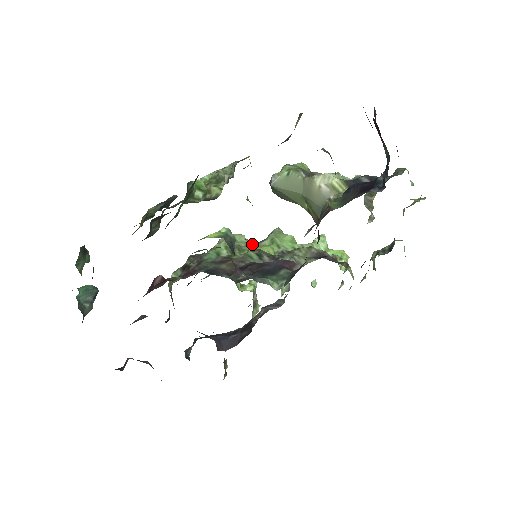
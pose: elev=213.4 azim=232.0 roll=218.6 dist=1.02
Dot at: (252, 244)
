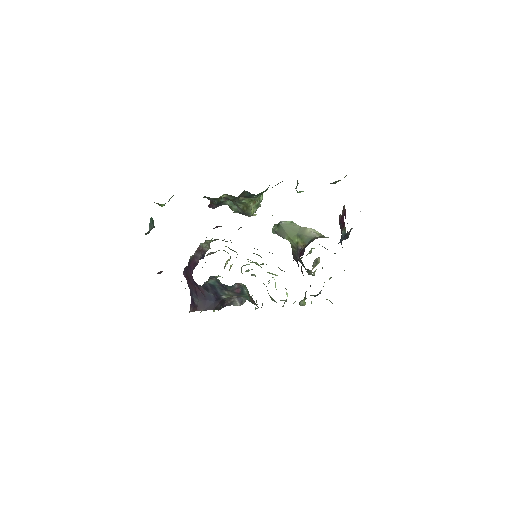
Dot at: occluded
